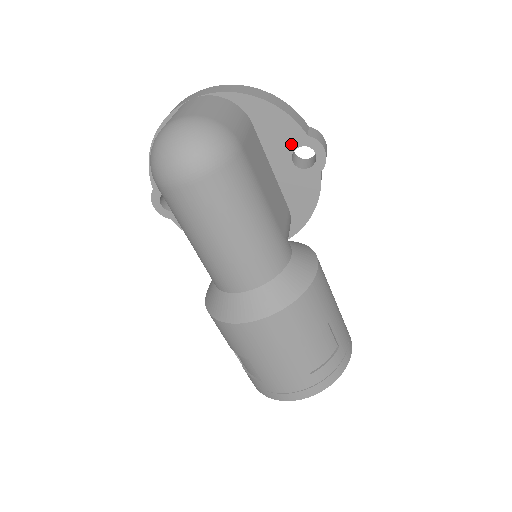
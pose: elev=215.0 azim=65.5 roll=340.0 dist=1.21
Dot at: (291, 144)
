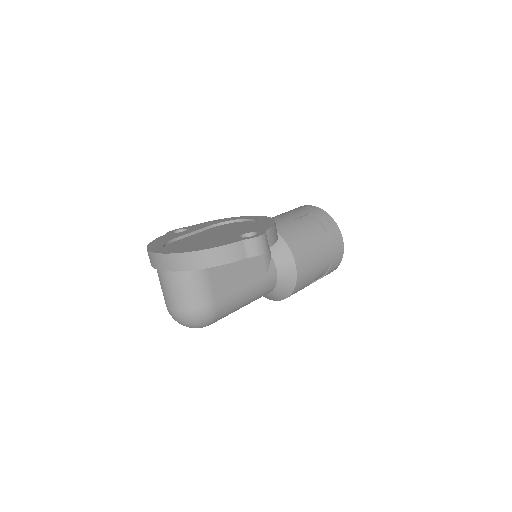
Dot at: occluded
